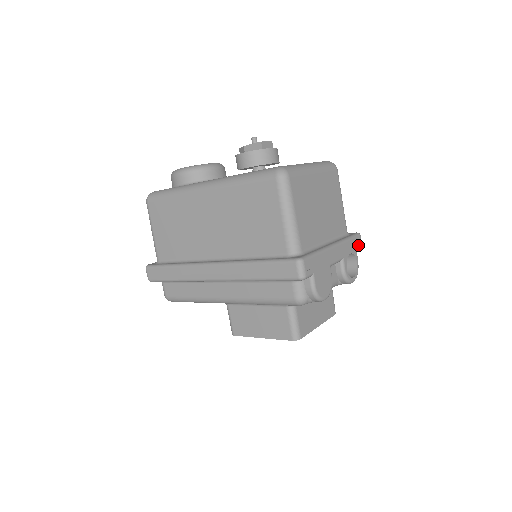
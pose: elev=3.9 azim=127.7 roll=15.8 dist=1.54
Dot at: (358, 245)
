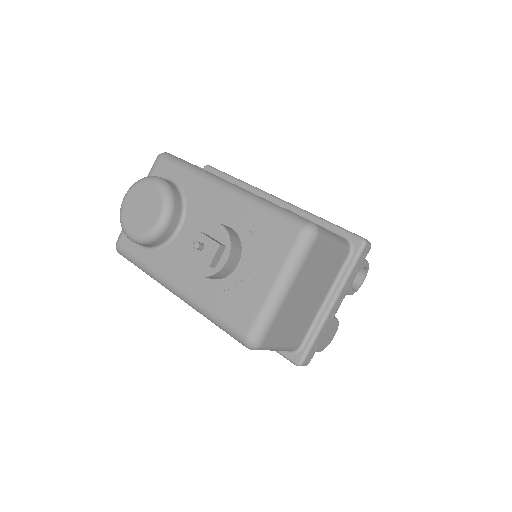
Dot at: (364, 255)
